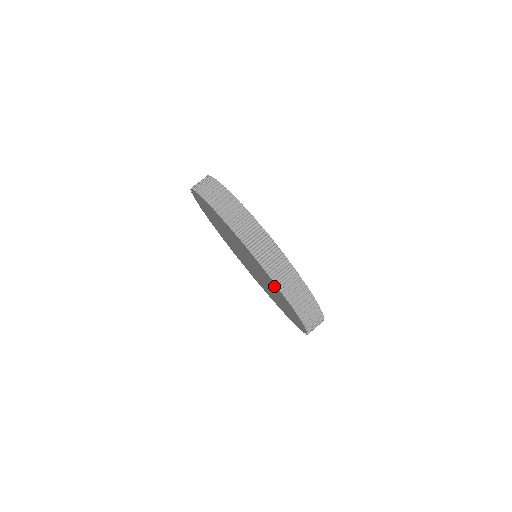
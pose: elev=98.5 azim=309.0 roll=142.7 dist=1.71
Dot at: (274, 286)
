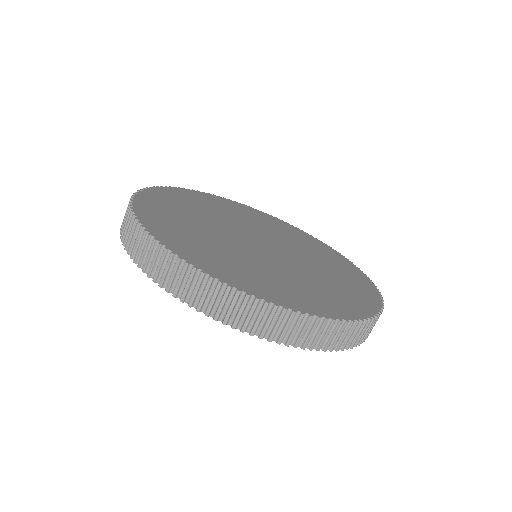
Dot at: occluded
